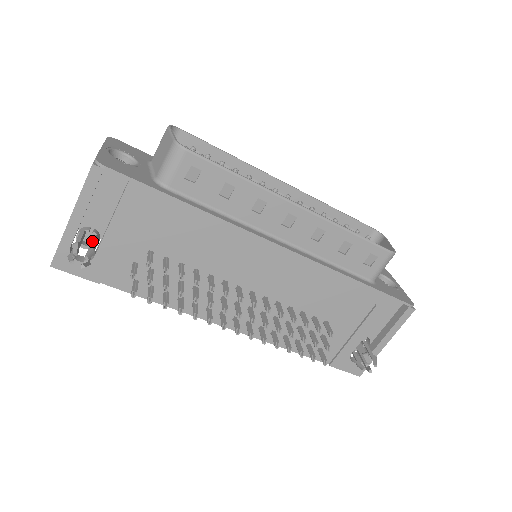
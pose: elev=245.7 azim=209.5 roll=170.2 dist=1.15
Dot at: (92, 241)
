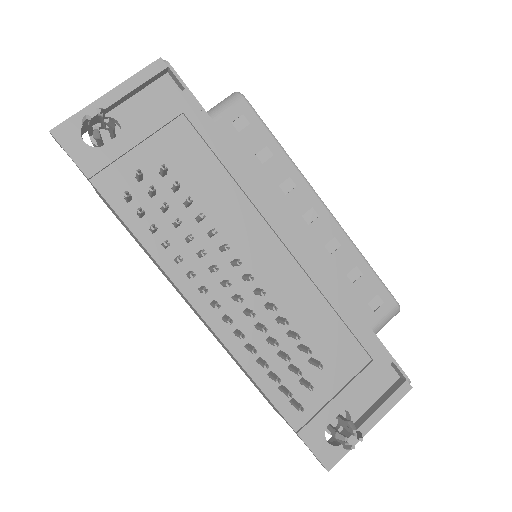
Dot at: occluded
